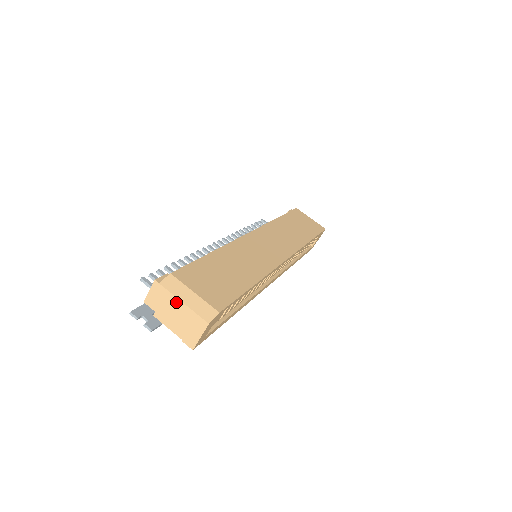
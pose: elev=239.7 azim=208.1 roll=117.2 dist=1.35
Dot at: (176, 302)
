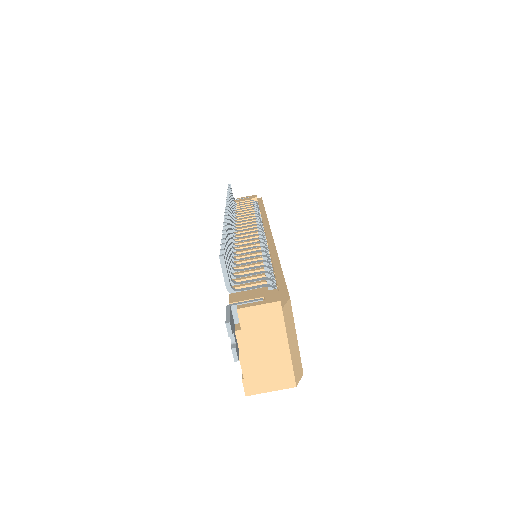
Dot at: (281, 341)
